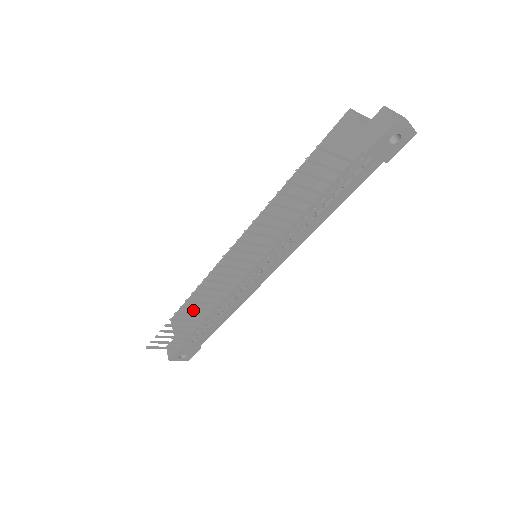
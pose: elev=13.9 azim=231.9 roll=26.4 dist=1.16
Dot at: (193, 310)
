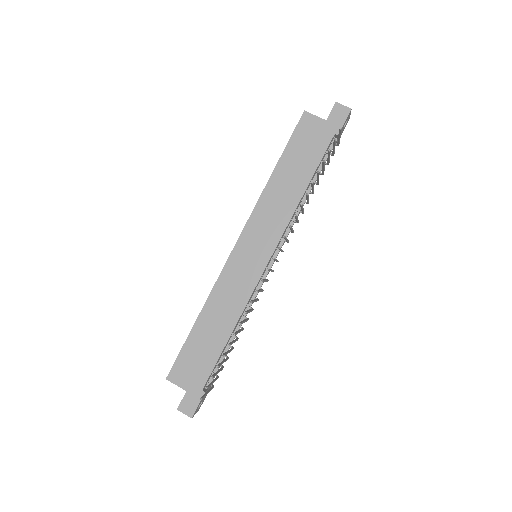
Dot at: (203, 346)
